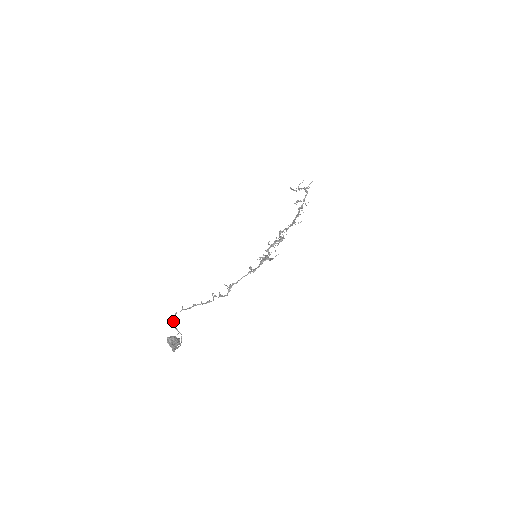
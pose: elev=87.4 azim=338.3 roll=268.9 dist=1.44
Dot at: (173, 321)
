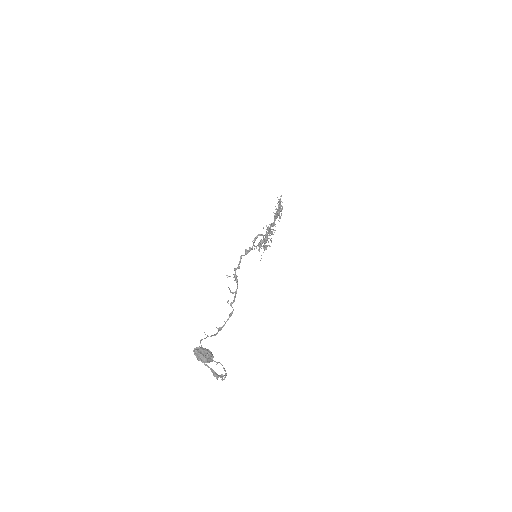
Dot at: occluded
